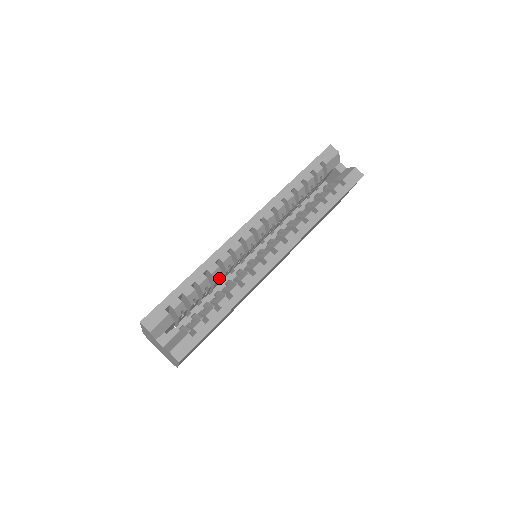
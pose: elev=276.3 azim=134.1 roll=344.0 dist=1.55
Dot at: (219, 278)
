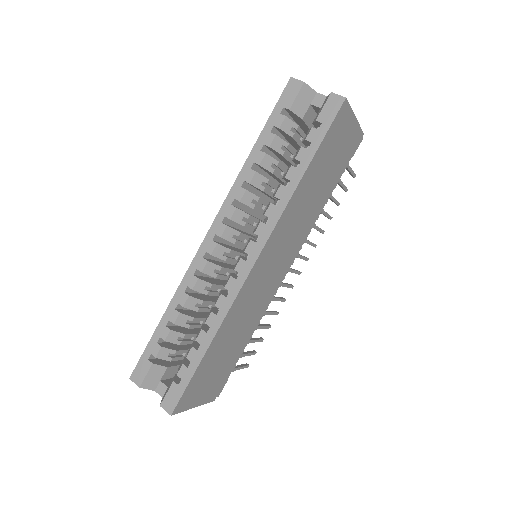
Dot at: (203, 304)
